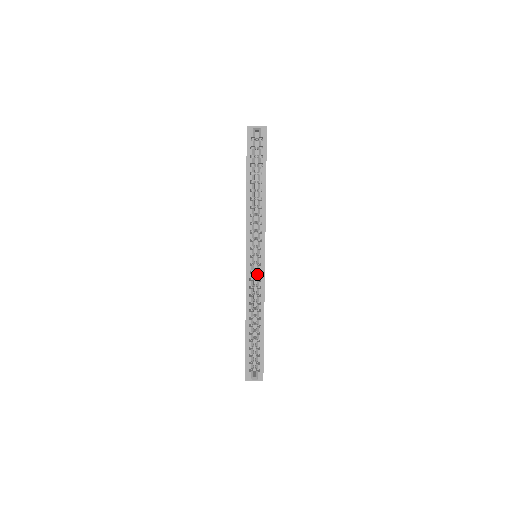
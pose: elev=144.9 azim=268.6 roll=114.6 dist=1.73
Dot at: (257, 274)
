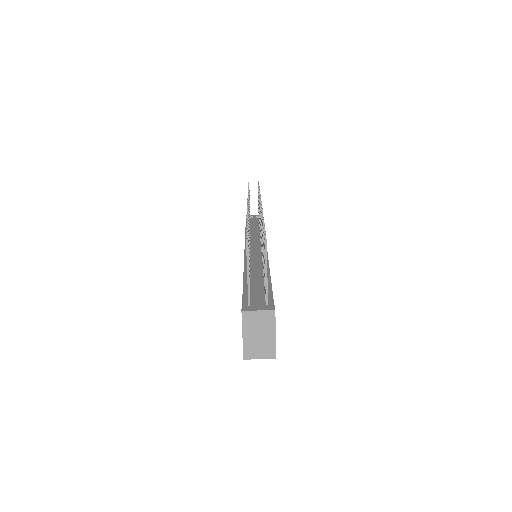
Dot at: occluded
